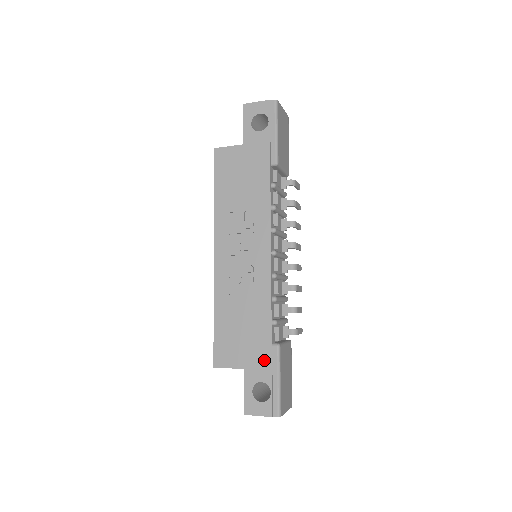
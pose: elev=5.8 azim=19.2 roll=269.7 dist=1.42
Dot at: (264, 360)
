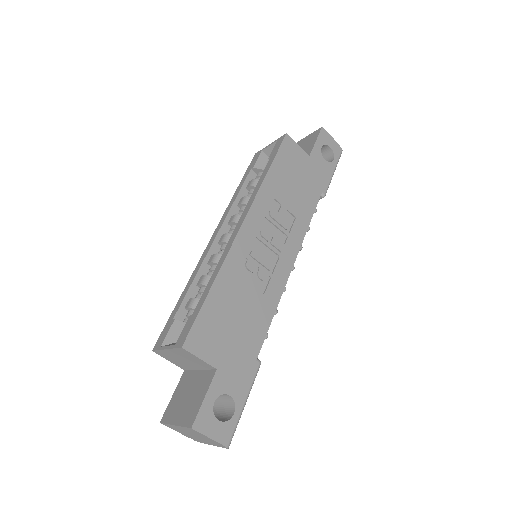
Dot at: (243, 371)
